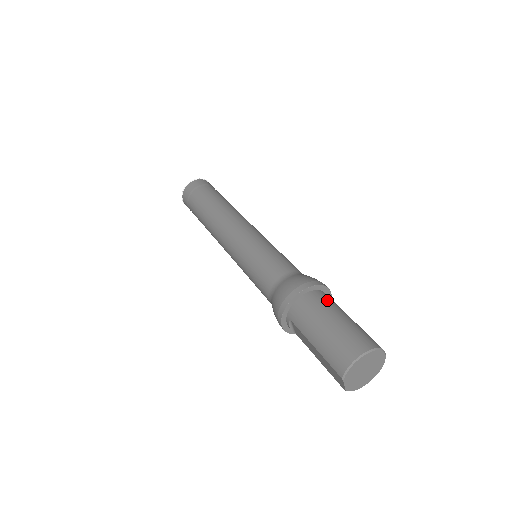
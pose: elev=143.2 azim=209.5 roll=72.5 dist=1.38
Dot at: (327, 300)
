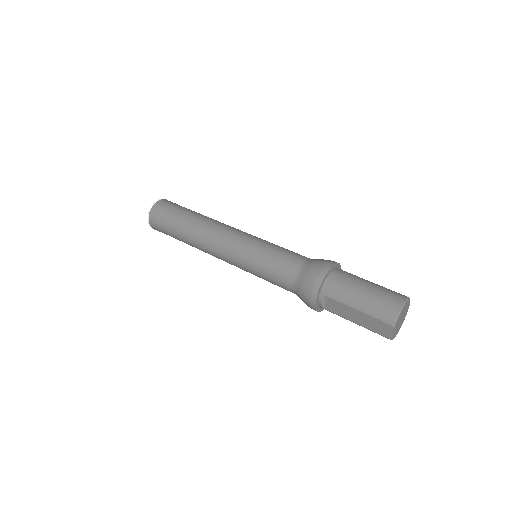
Dot at: (350, 273)
